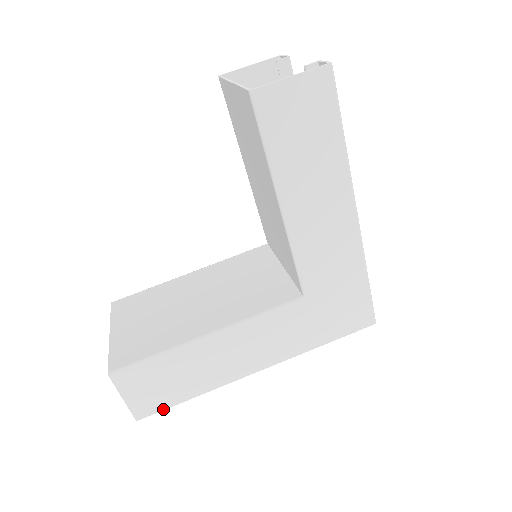
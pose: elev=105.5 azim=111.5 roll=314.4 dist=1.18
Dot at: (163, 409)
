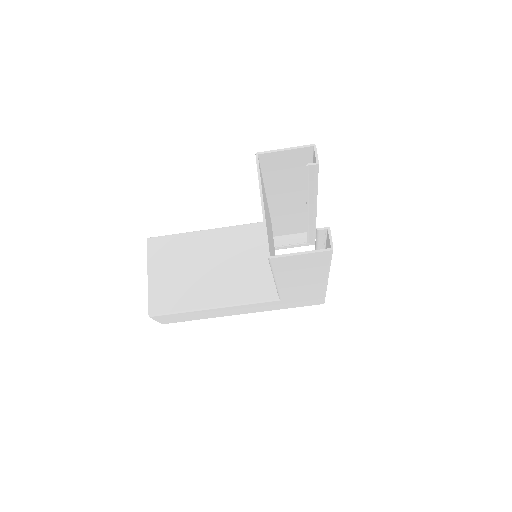
Dot at: occluded
